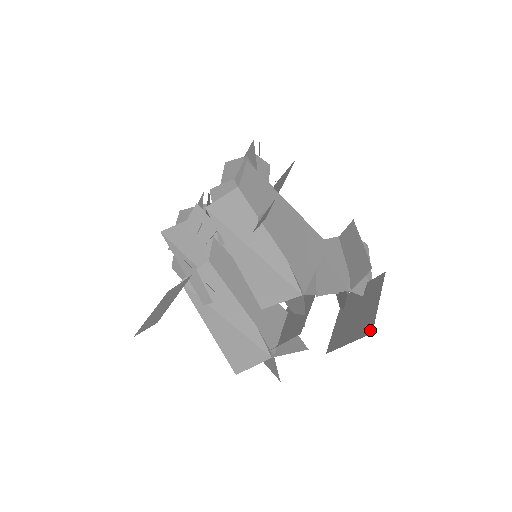
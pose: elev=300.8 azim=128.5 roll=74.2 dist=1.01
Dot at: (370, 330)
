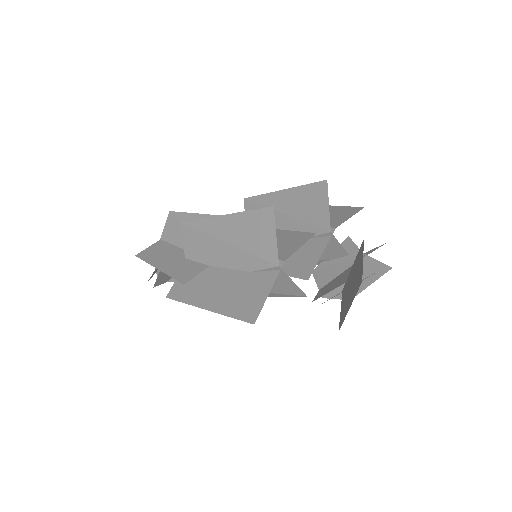
Dot at: occluded
